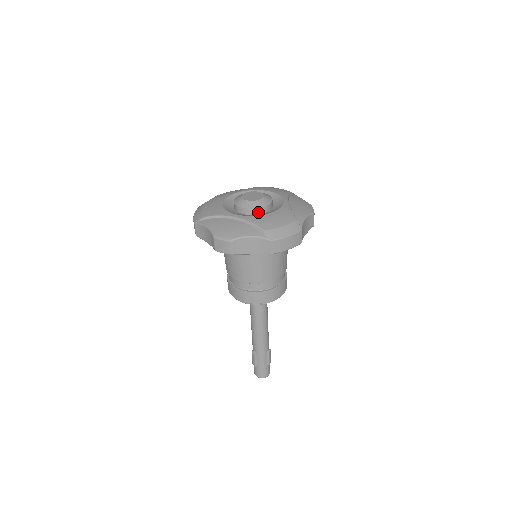
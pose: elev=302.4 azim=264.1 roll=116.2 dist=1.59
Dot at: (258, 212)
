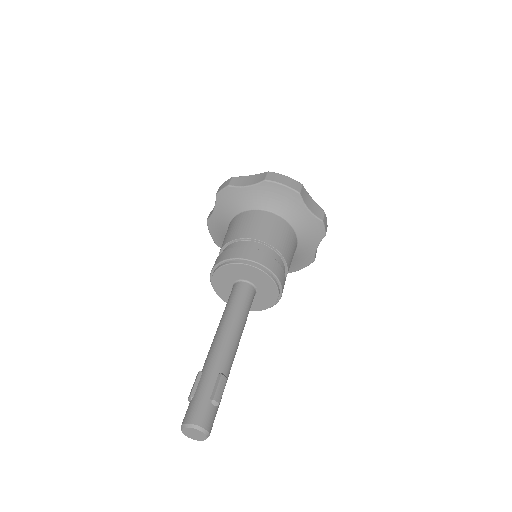
Dot at: occluded
